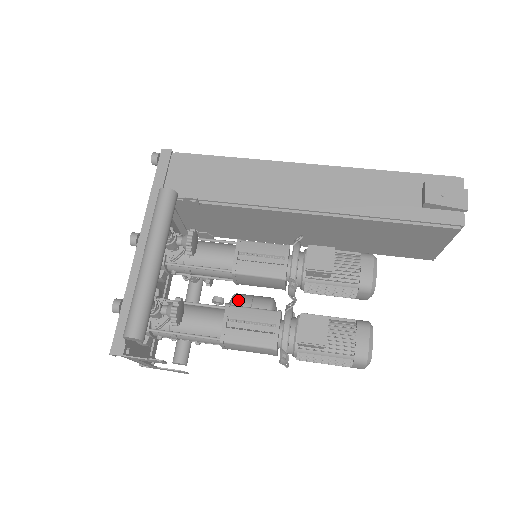
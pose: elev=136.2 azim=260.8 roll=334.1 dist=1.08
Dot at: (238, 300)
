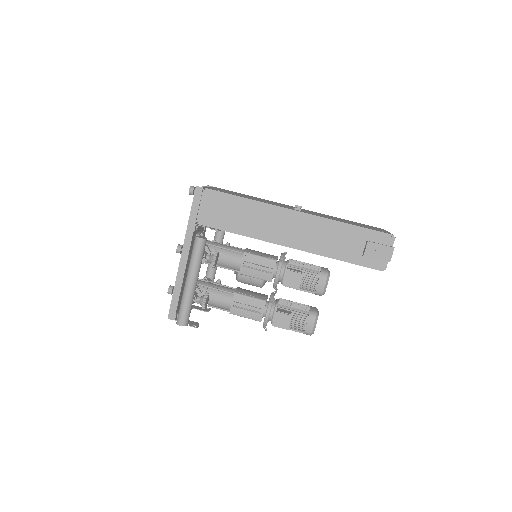
Dot at: occluded
